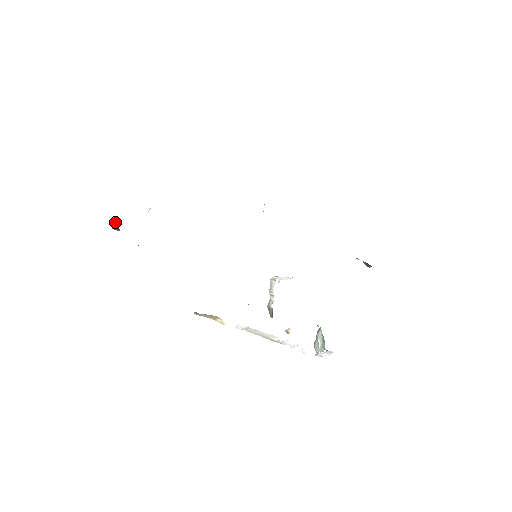
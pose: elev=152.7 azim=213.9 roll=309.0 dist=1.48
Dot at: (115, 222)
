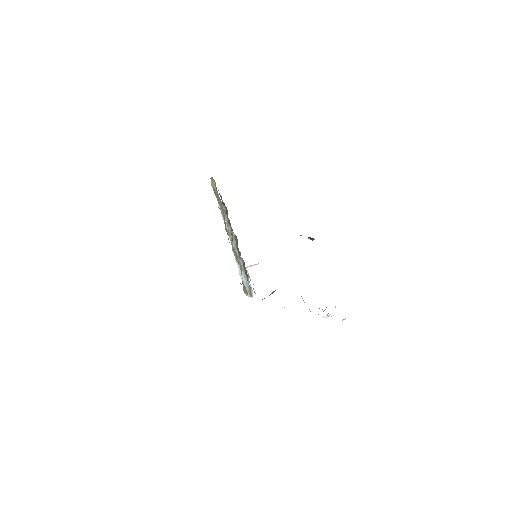
Dot at: occluded
